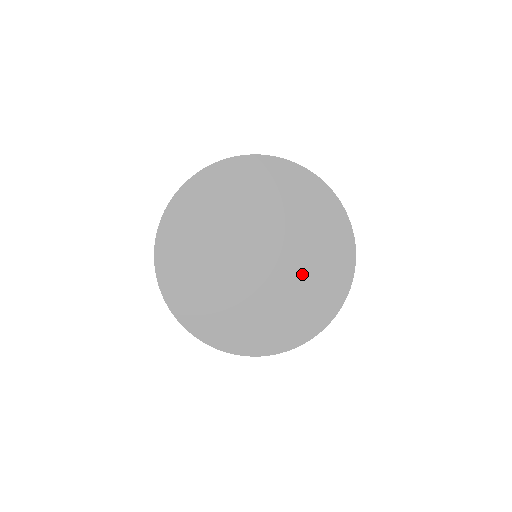
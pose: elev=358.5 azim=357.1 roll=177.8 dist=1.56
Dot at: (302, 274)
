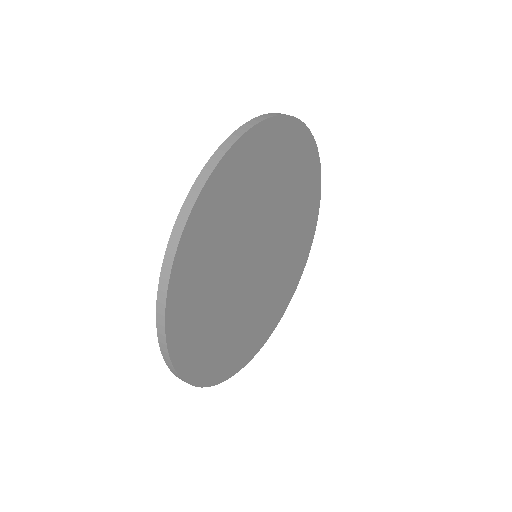
Dot at: (267, 298)
